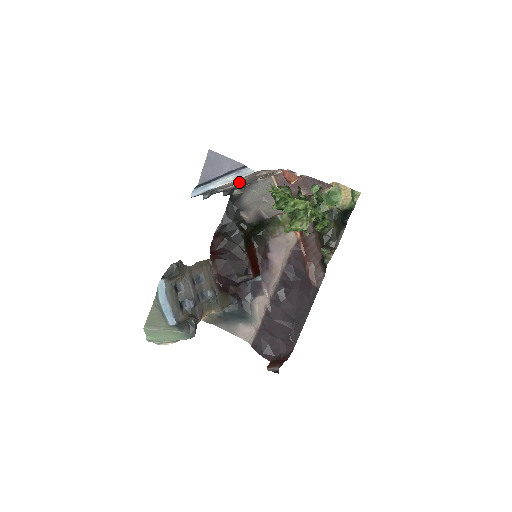
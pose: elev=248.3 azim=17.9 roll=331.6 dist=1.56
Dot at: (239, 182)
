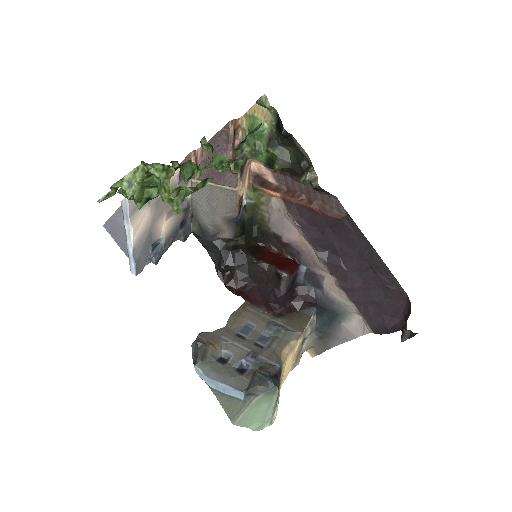
Dot at: (154, 219)
